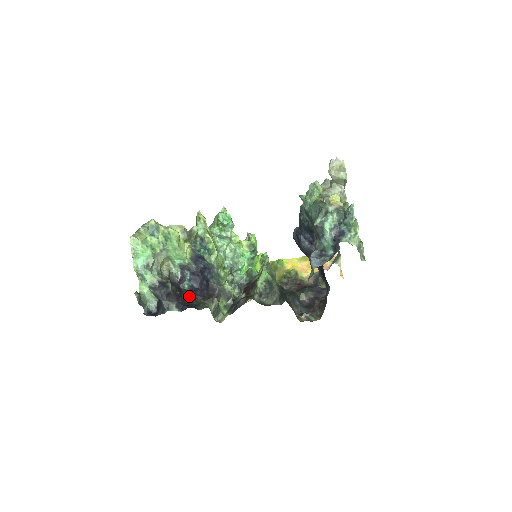
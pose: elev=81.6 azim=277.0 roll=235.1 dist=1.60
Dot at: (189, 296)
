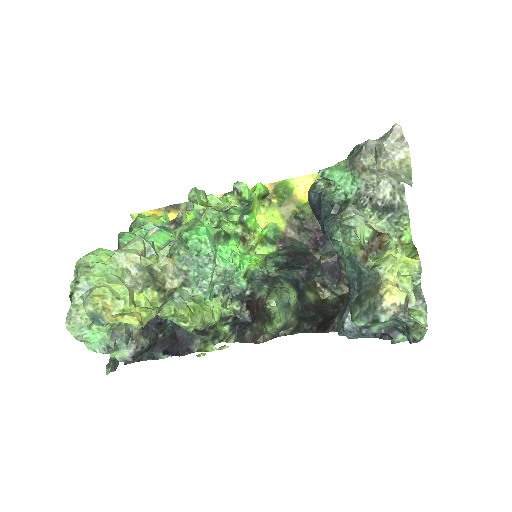
Dot at: (175, 330)
